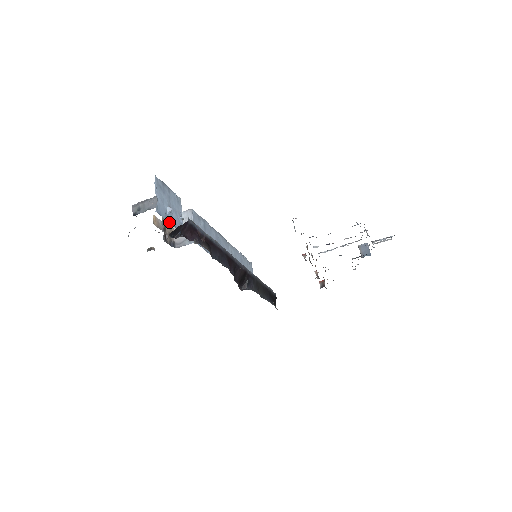
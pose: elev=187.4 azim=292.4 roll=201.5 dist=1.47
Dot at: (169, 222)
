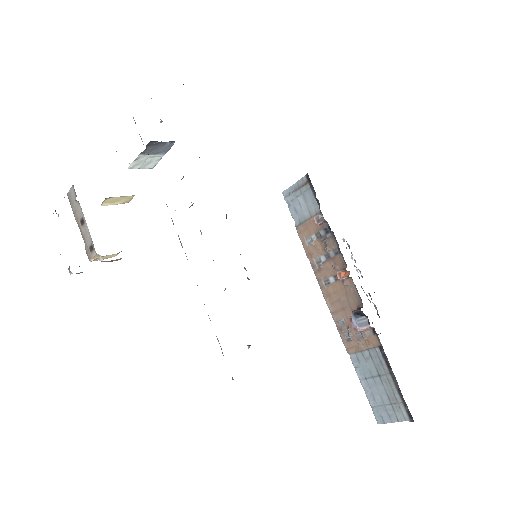
Dot at: occluded
